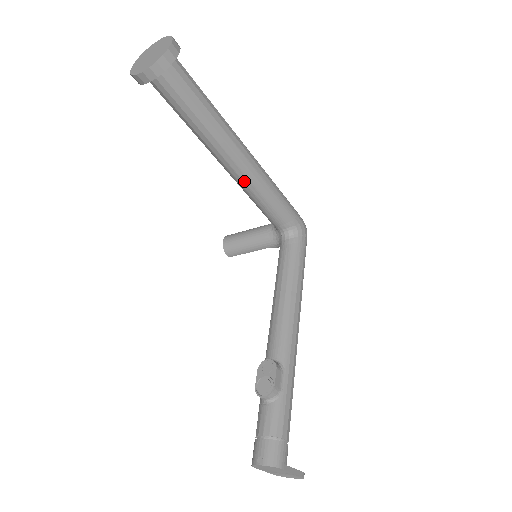
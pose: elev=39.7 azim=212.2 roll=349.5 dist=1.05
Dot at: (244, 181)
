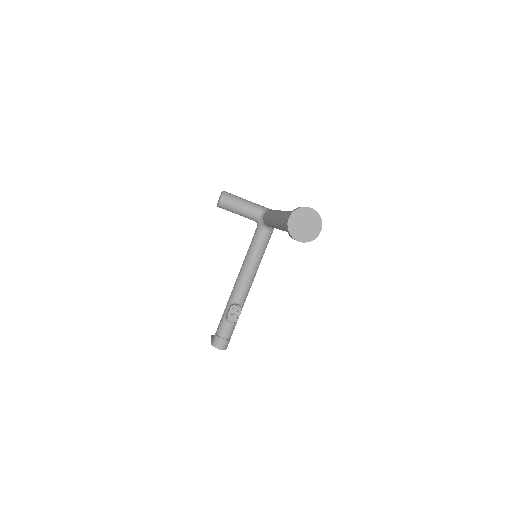
Dot at: occluded
